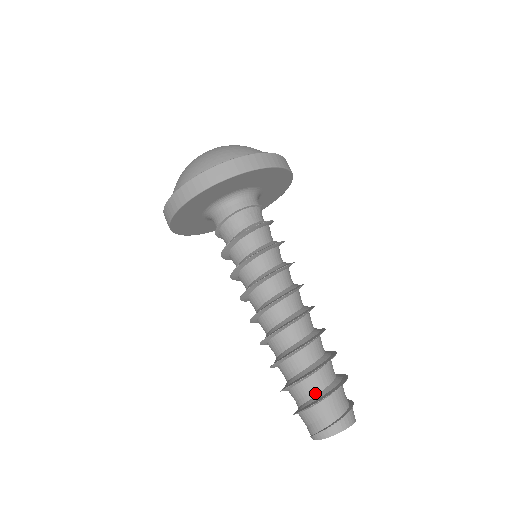
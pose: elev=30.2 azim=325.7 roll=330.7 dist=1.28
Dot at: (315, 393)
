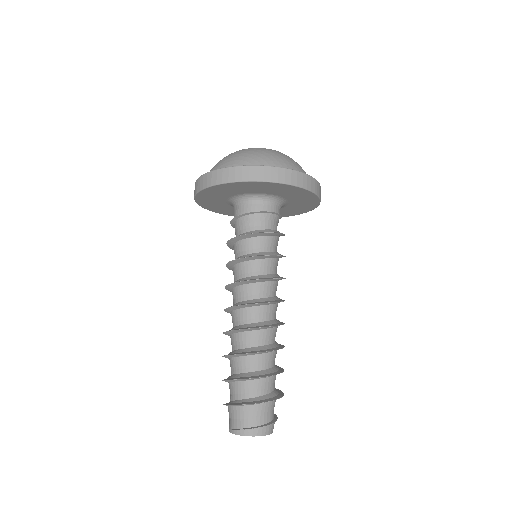
Dot at: (258, 394)
